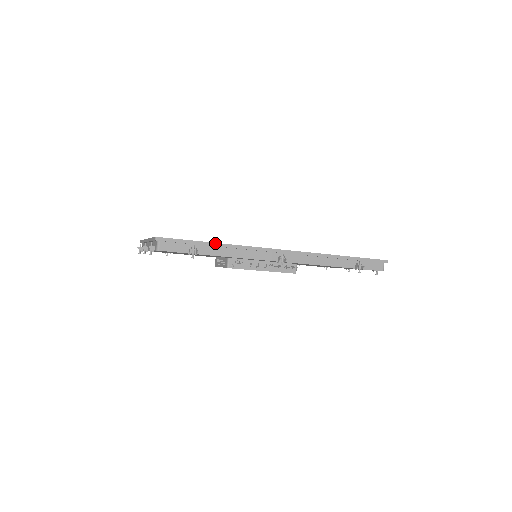
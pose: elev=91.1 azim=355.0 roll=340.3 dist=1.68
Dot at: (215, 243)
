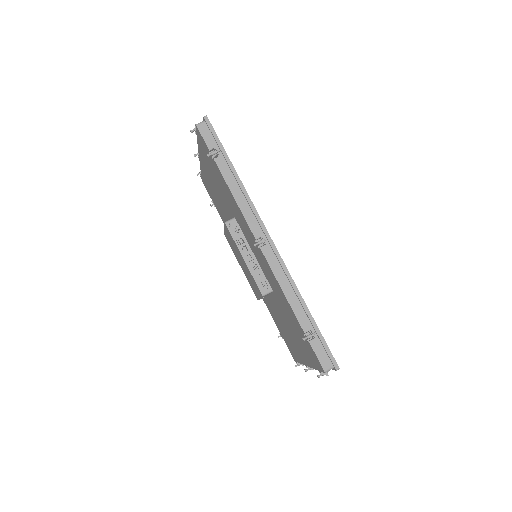
Dot at: (234, 168)
